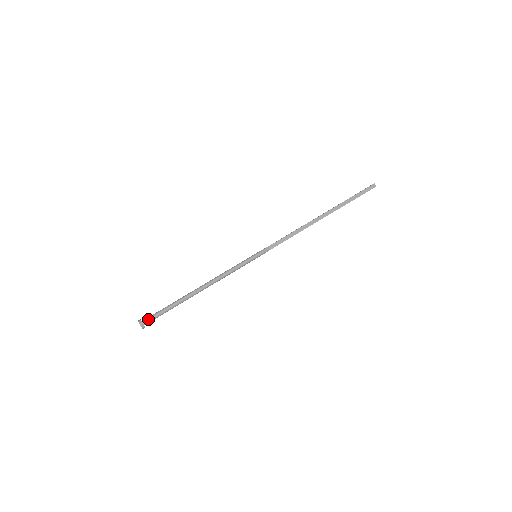
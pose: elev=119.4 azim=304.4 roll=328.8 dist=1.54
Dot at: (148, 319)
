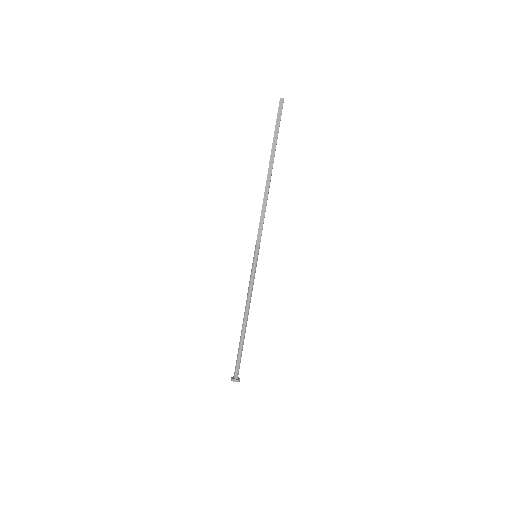
Dot at: (235, 373)
